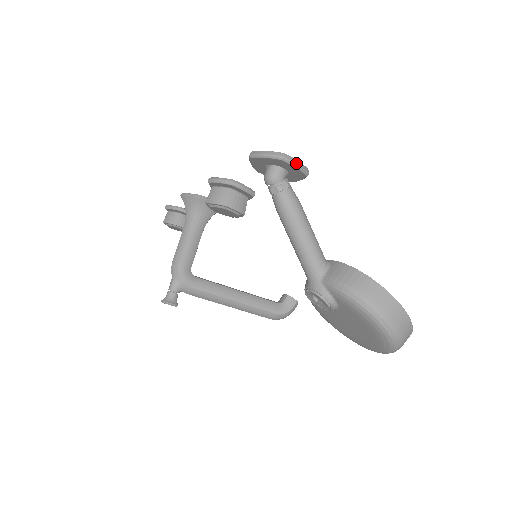
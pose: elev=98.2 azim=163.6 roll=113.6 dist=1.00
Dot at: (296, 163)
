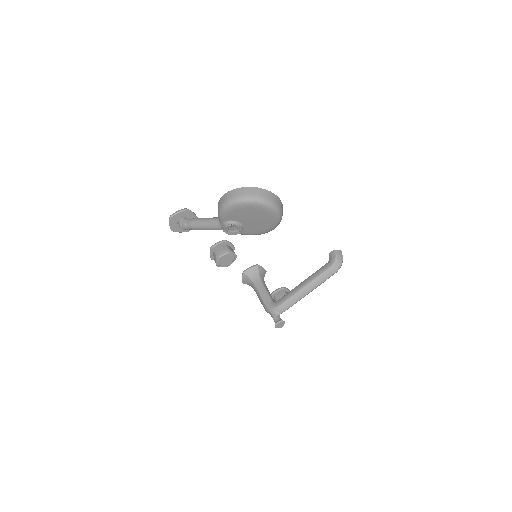
Dot at: (176, 212)
